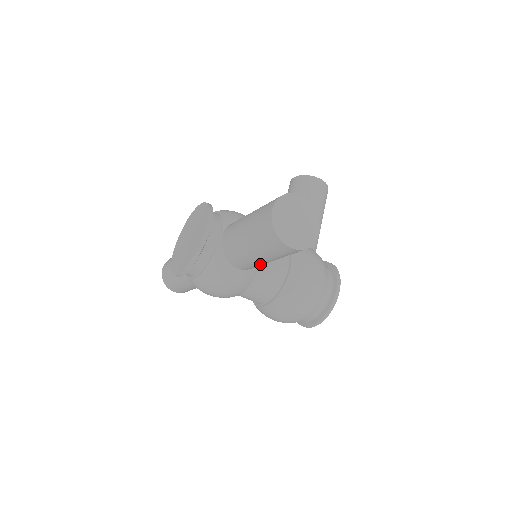
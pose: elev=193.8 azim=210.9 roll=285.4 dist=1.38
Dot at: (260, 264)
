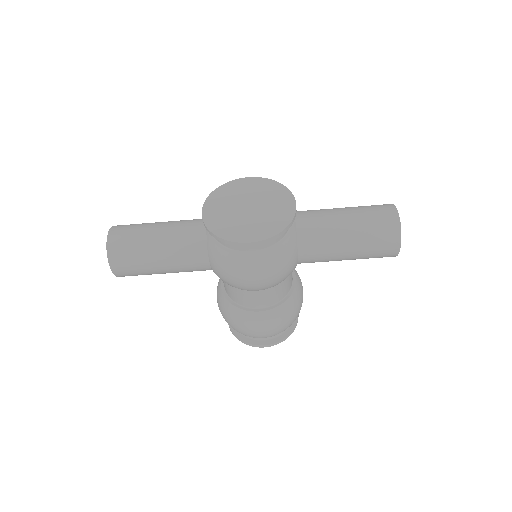
Dot at: (328, 260)
